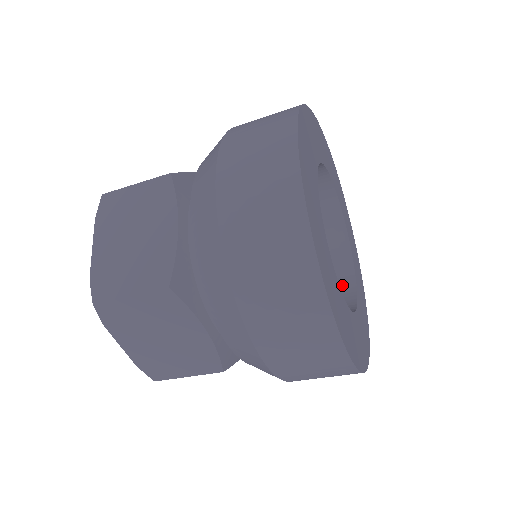
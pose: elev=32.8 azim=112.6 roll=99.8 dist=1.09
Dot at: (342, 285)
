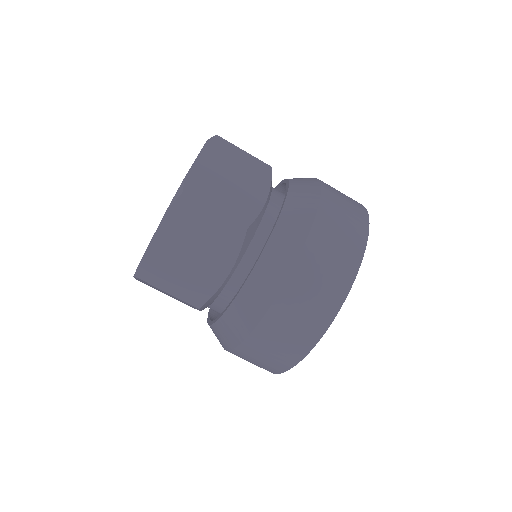
Dot at: occluded
